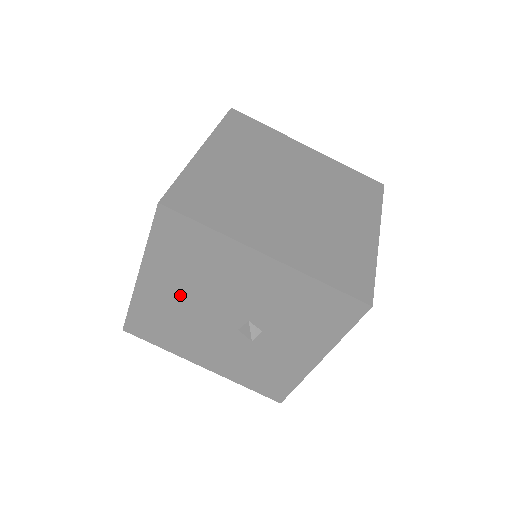
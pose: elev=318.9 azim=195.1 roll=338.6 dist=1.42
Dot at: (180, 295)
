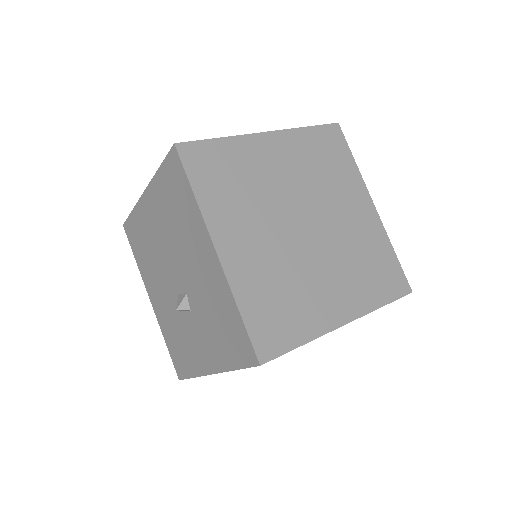
Dot at: (159, 231)
